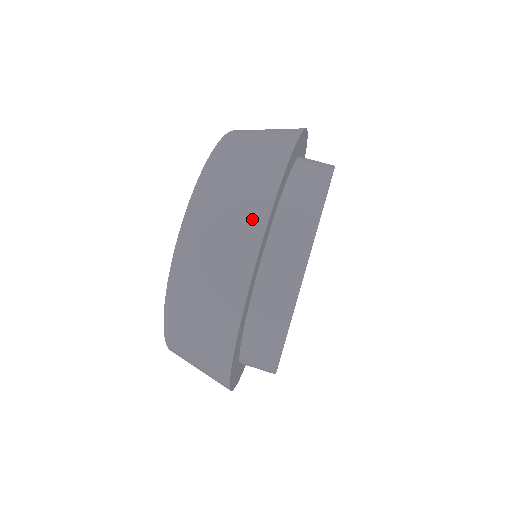
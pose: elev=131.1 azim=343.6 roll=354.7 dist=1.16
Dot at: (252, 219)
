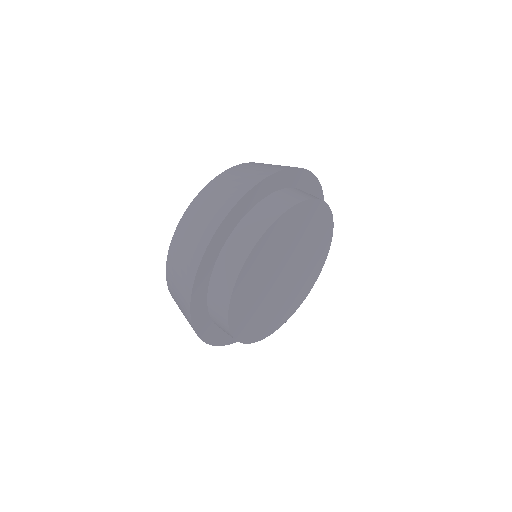
Dot at: (226, 205)
